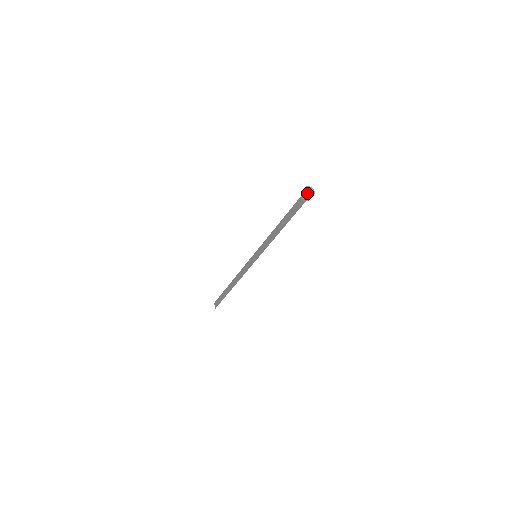
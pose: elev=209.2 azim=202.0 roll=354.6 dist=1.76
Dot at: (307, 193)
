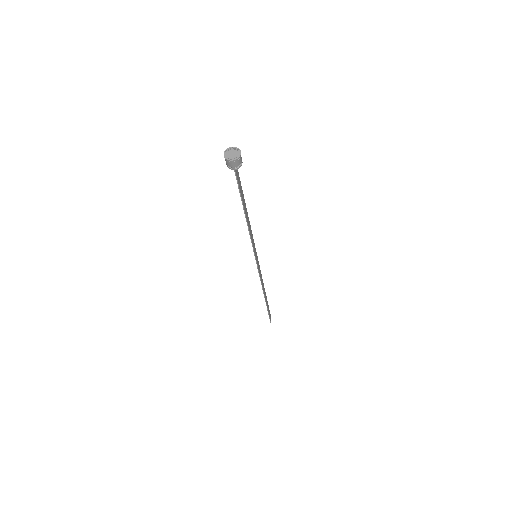
Dot at: (227, 158)
